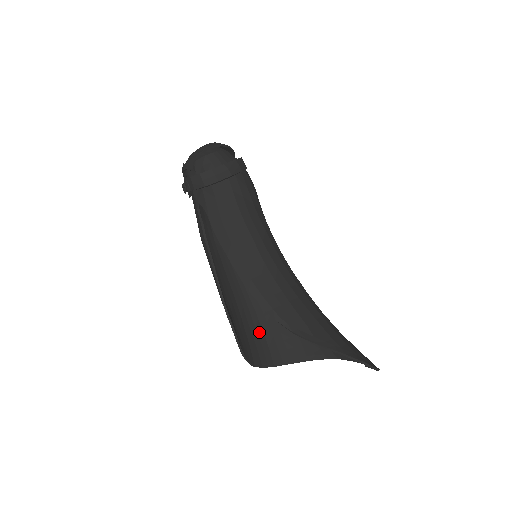
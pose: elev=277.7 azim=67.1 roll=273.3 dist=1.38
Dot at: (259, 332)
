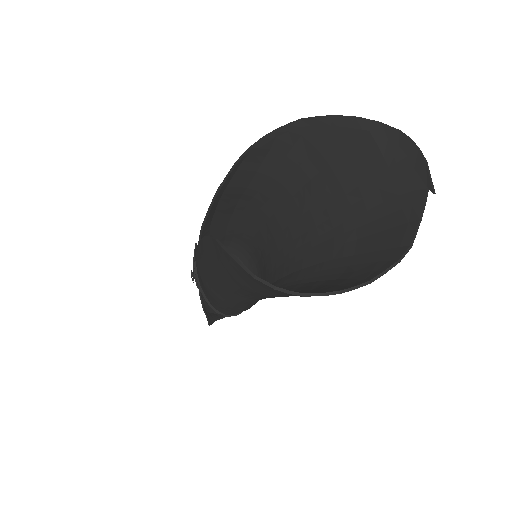
Dot at: occluded
